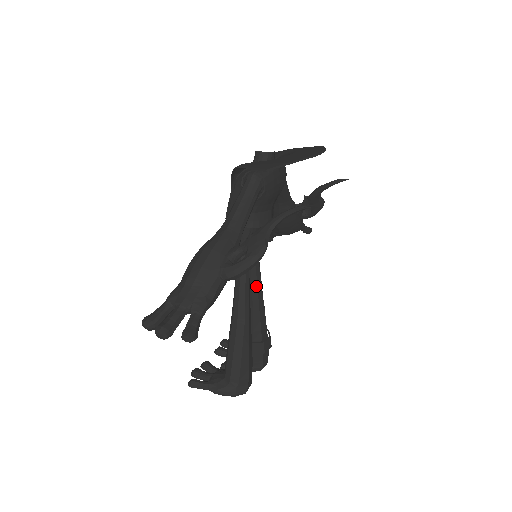
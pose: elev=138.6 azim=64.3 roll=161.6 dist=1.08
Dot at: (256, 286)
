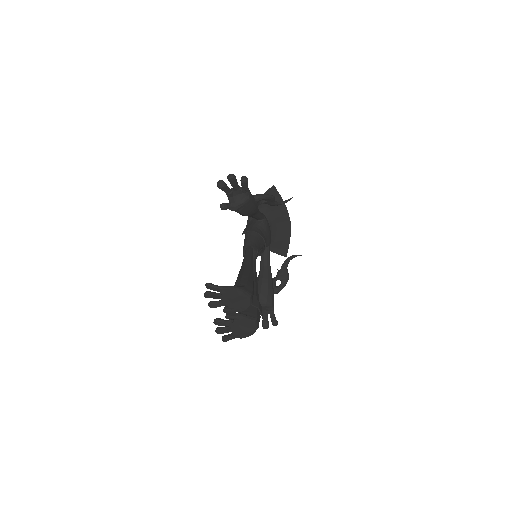
Dot at: (254, 273)
